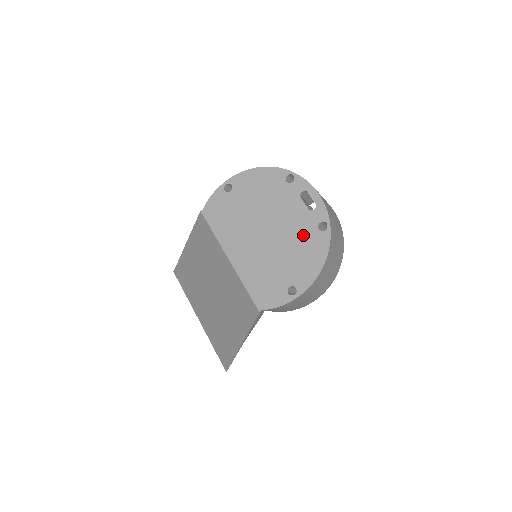
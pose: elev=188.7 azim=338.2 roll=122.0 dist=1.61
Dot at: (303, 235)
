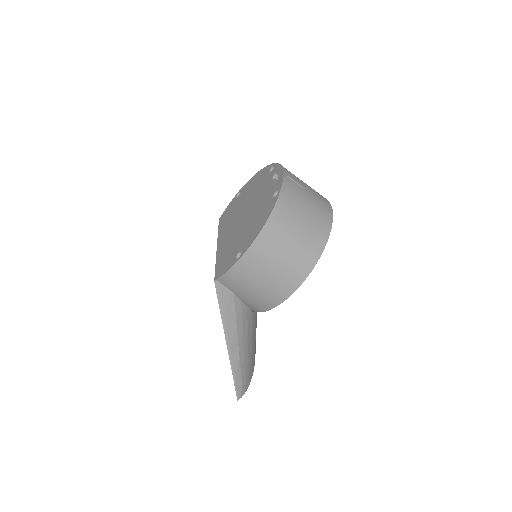
Dot at: (262, 207)
